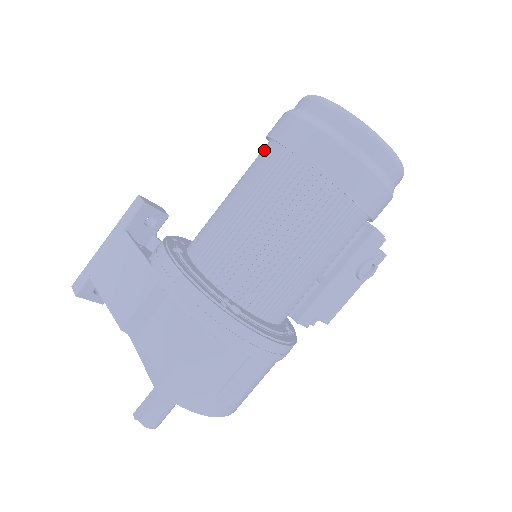
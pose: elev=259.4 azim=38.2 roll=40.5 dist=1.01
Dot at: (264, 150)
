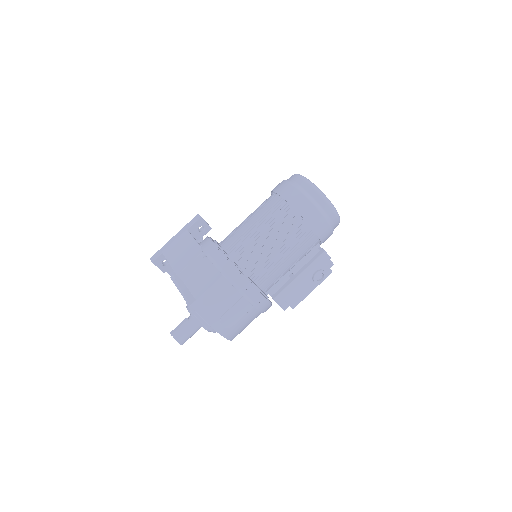
Dot at: occluded
